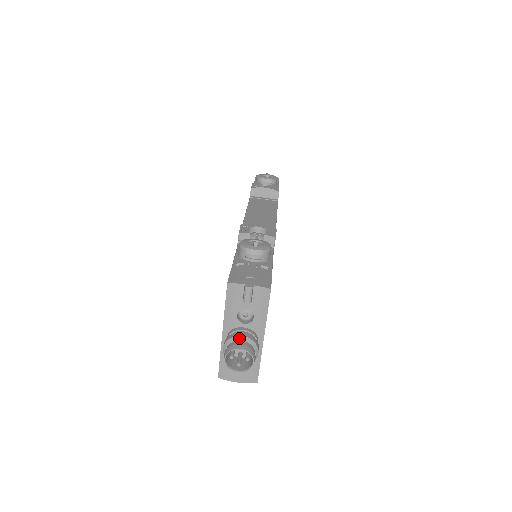
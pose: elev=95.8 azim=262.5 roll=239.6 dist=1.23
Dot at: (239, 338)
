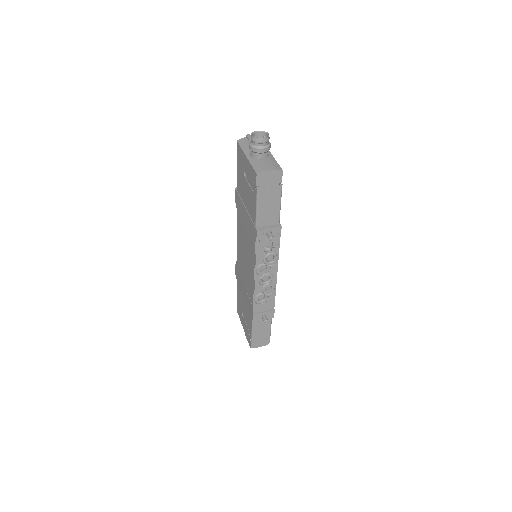
Dot at: occluded
